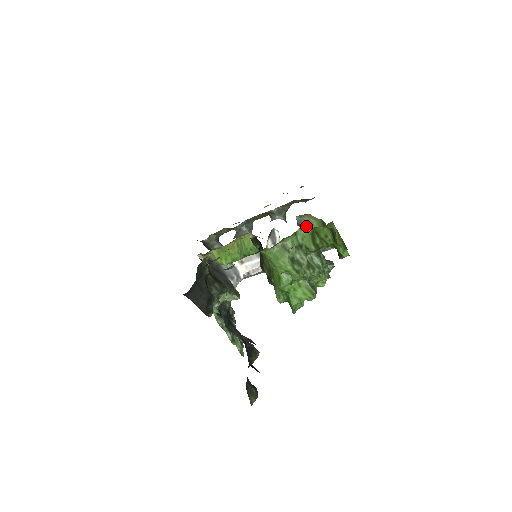
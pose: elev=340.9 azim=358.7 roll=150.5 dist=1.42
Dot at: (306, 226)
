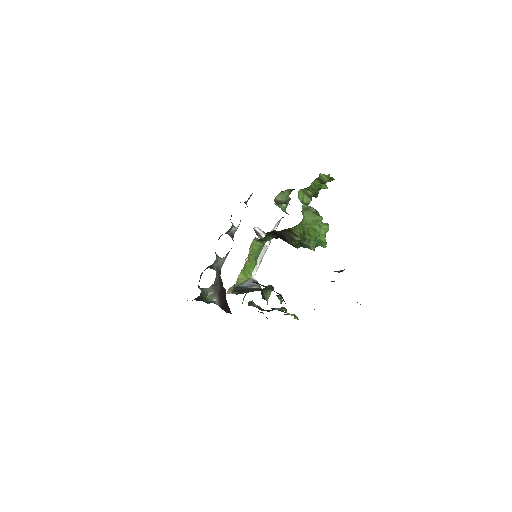
Dot at: (299, 192)
